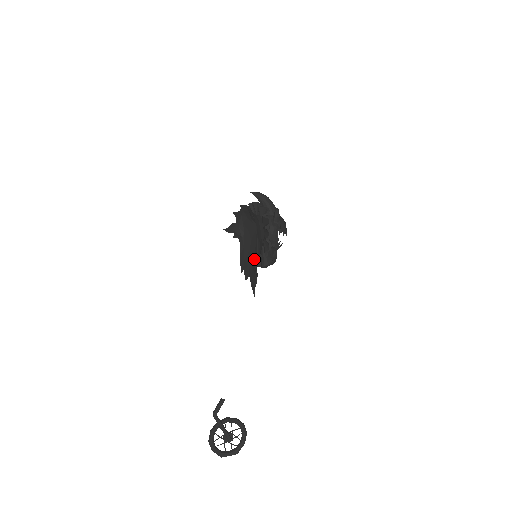
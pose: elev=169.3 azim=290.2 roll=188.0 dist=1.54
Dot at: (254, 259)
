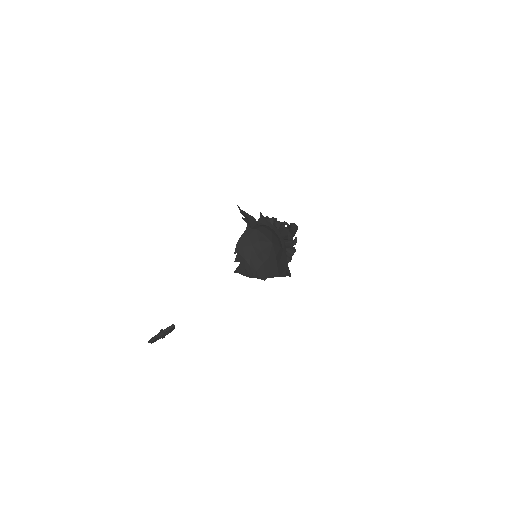
Dot at: (255, 263)
